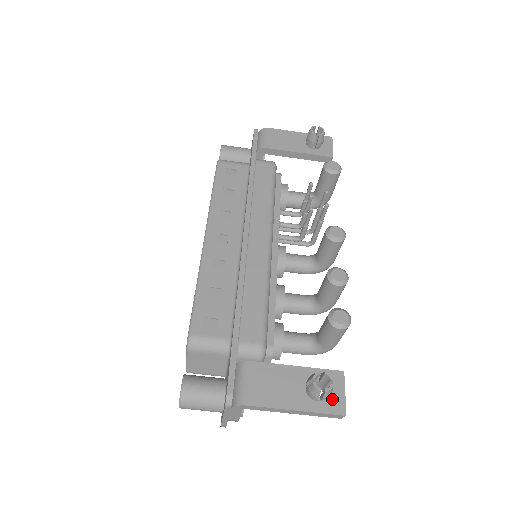
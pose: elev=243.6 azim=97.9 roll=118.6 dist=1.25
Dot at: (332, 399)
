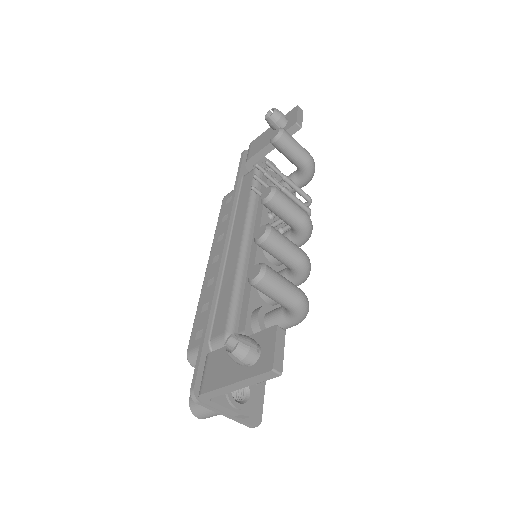
Dot at: (263, 358)
